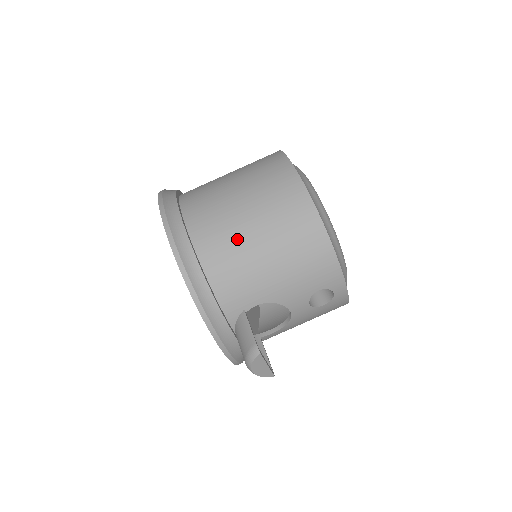
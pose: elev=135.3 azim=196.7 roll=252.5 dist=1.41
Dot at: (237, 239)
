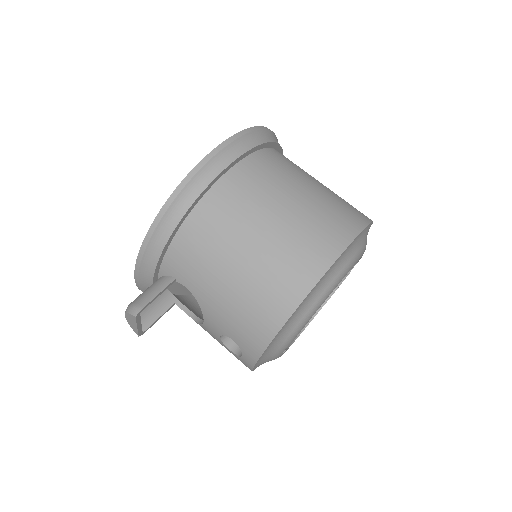
Dot at: (231, 235)
